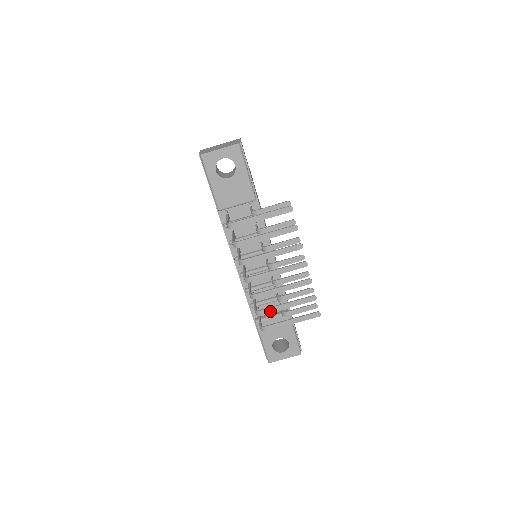
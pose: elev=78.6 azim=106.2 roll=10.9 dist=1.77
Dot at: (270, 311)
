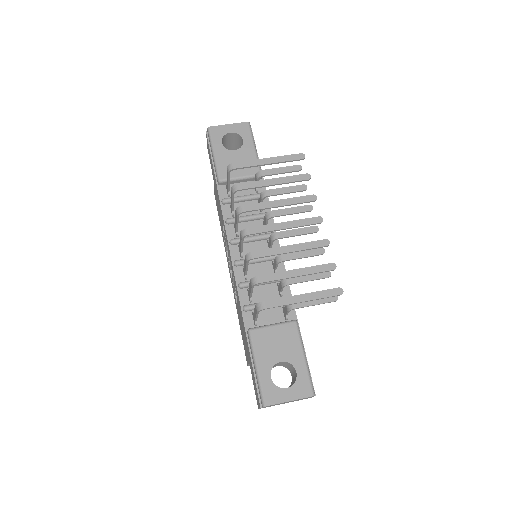
Dot at: (272, 278)
